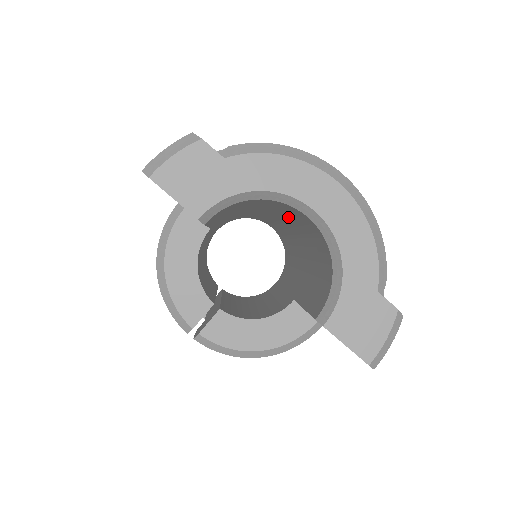
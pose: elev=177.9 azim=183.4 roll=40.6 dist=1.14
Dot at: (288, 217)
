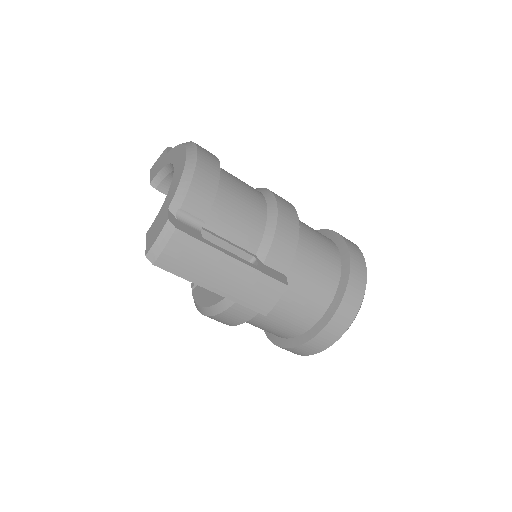
Dot at: occluded
